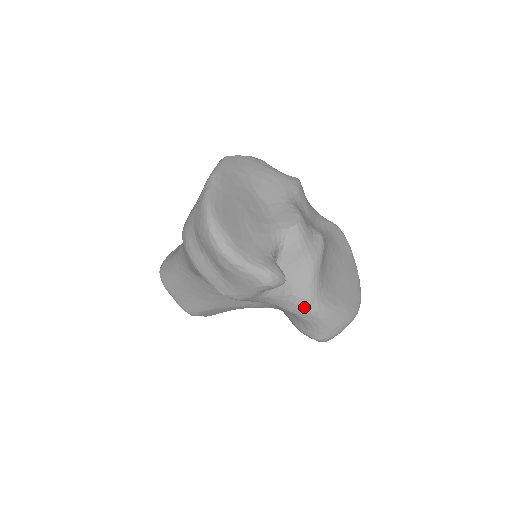
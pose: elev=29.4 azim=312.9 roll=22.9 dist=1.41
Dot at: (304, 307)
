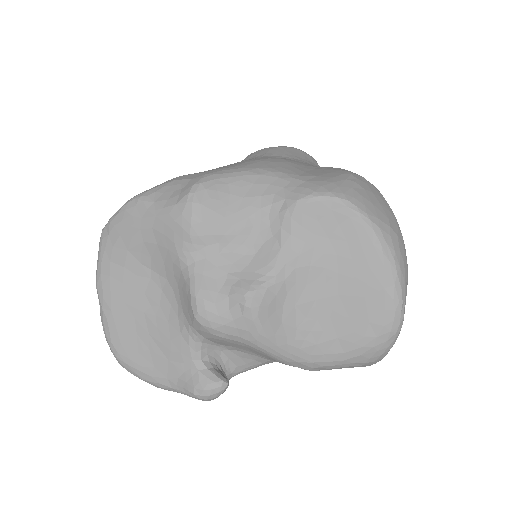
Dot at: occluded
